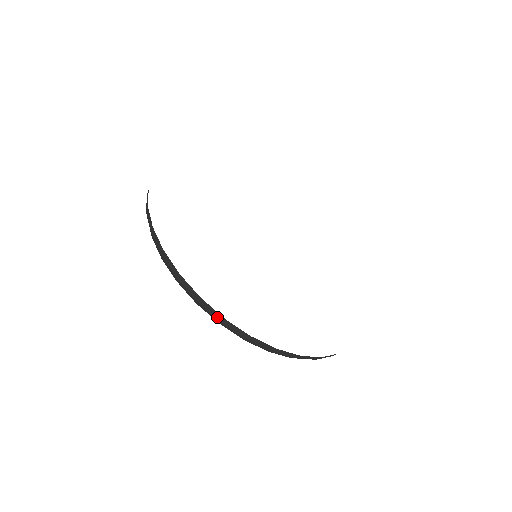
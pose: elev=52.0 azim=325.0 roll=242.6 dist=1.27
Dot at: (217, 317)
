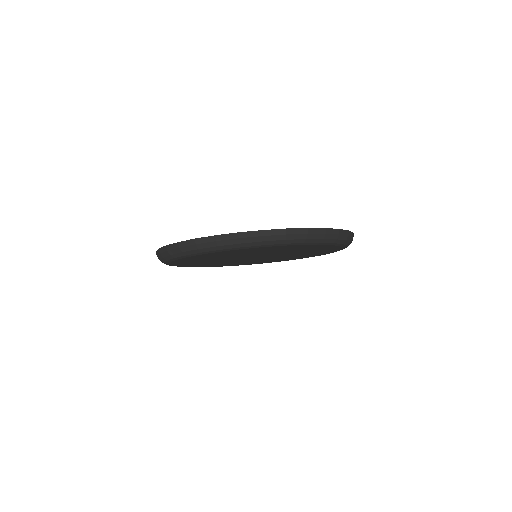
Dot at: (159, 253)
